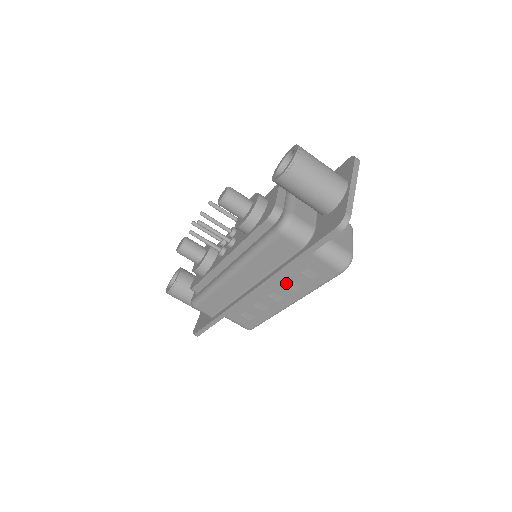
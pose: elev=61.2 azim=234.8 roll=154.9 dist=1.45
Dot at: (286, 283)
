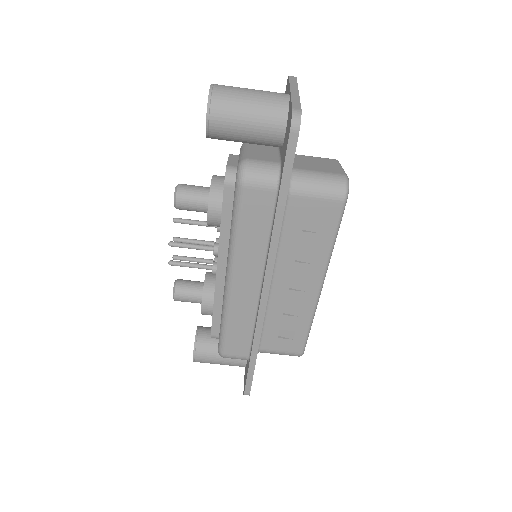
Dot at: (297, 259)
